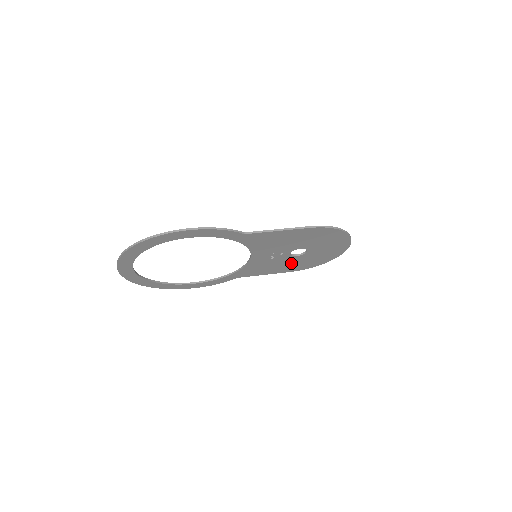
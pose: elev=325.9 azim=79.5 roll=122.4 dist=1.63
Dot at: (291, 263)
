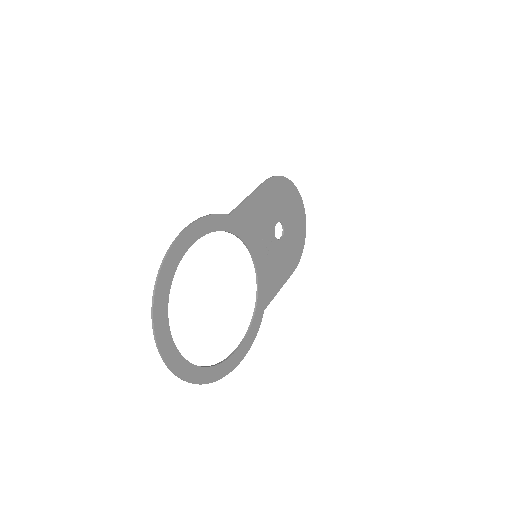
Dot at: (285, 255)
